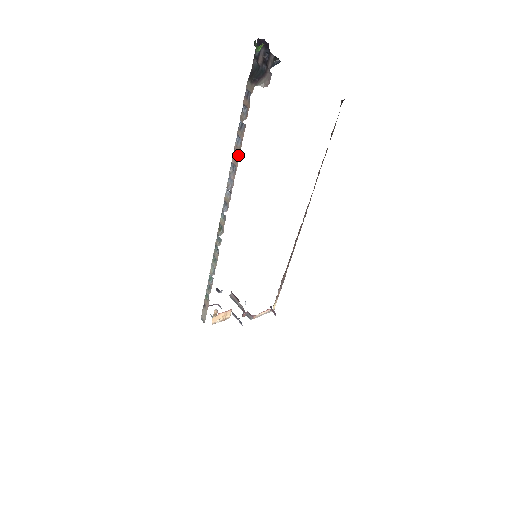
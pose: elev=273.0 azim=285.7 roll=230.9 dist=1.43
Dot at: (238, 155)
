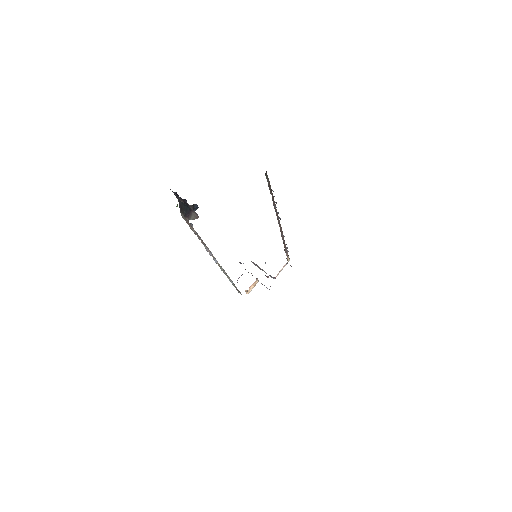
Dot at: (204, 243)
